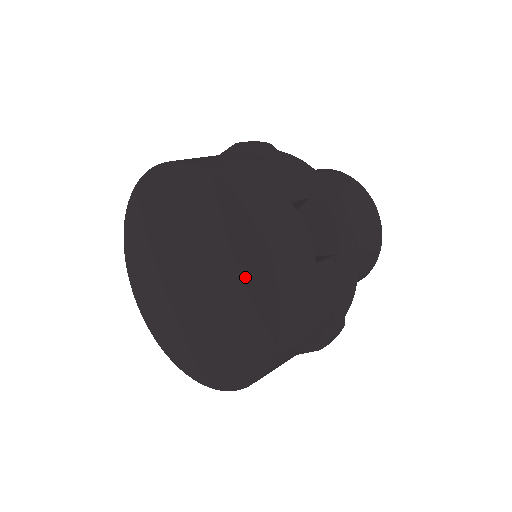
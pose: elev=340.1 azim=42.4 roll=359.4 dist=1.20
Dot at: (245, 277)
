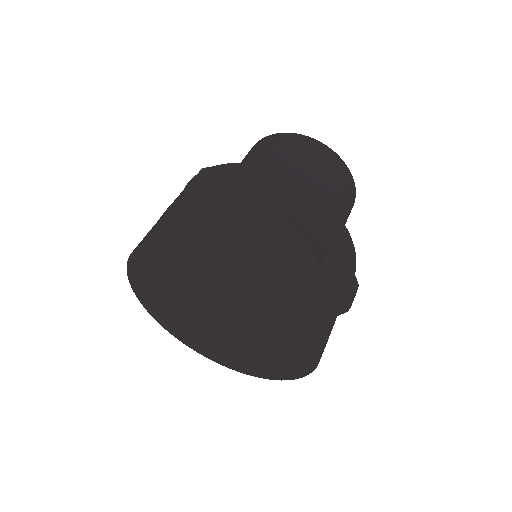
Dot at: (270, 311)
